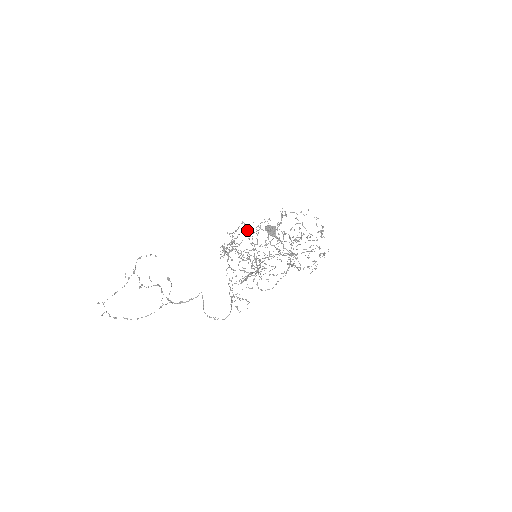
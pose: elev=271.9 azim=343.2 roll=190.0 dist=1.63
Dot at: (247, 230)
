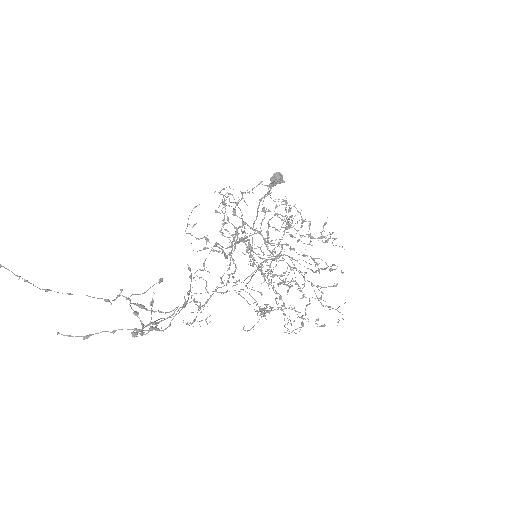
Dot at: occluded
